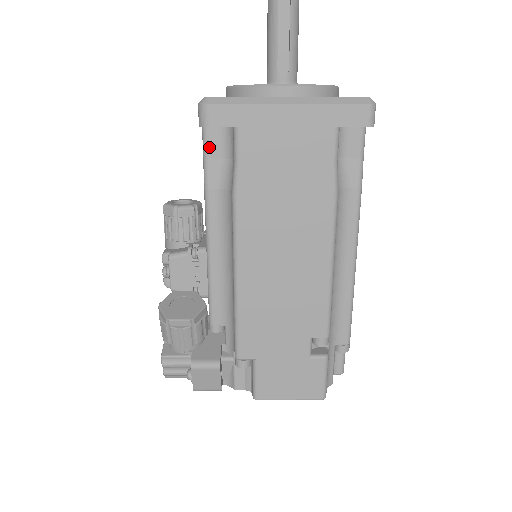
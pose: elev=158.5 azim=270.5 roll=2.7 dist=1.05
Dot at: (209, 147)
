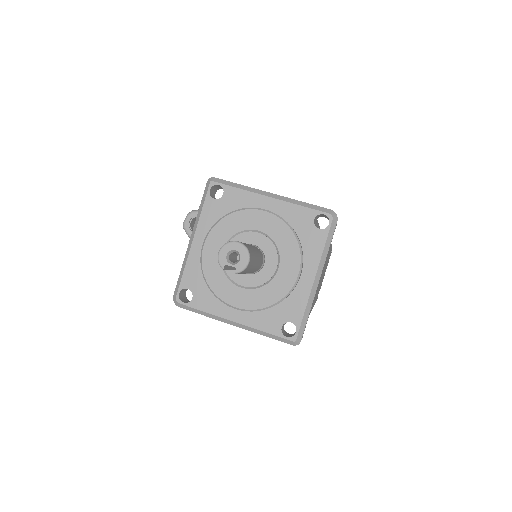
Dot at: occluded
